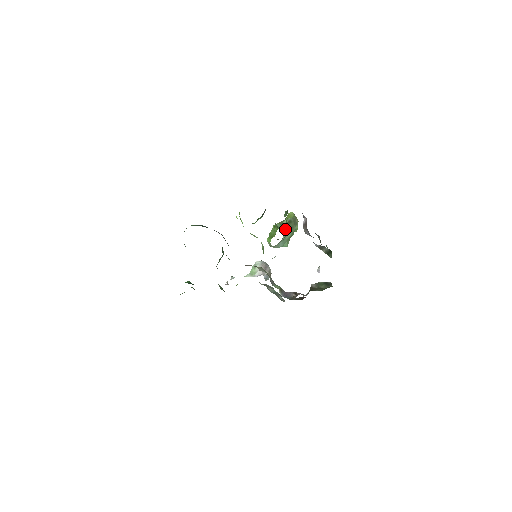
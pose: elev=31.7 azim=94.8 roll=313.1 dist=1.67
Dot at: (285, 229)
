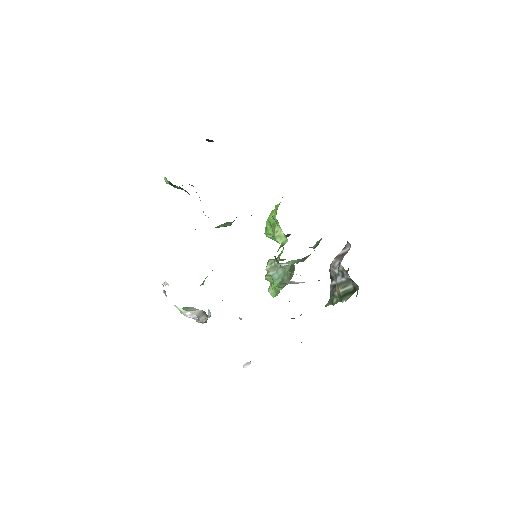
Dot at: (291, 266)
